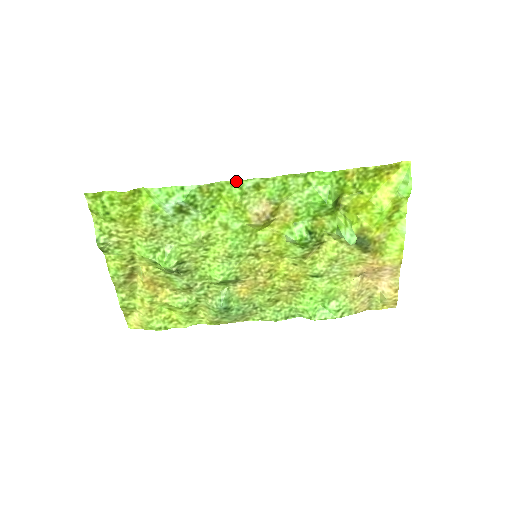
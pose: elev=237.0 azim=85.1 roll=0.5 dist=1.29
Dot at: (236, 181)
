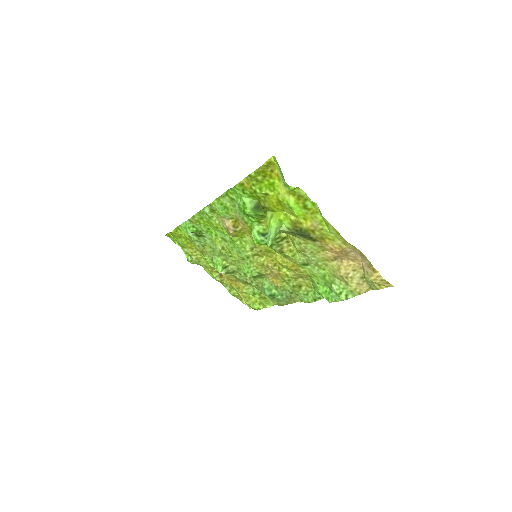
Dot at: (201, 211)
